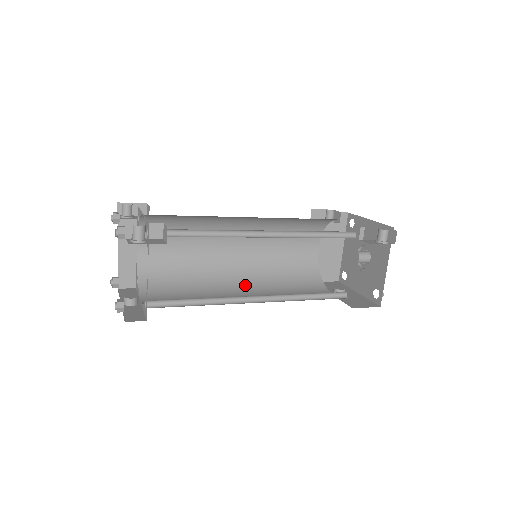
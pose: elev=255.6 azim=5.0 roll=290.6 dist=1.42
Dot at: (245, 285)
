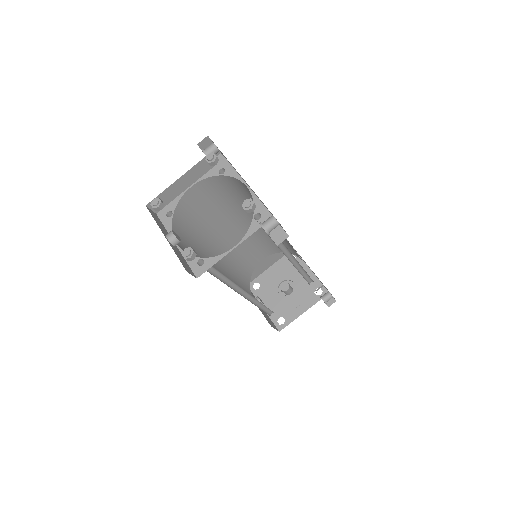
Dot at: (221, 263)
